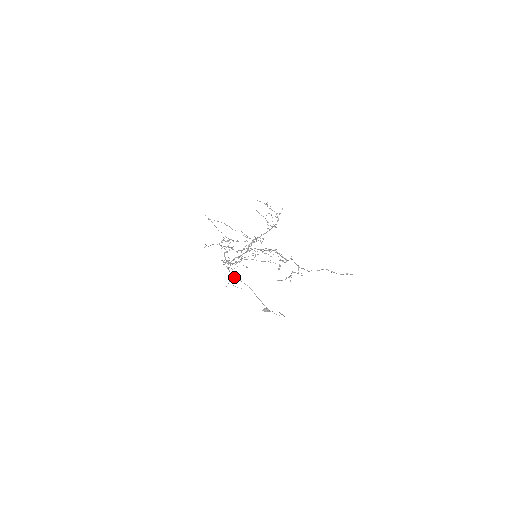
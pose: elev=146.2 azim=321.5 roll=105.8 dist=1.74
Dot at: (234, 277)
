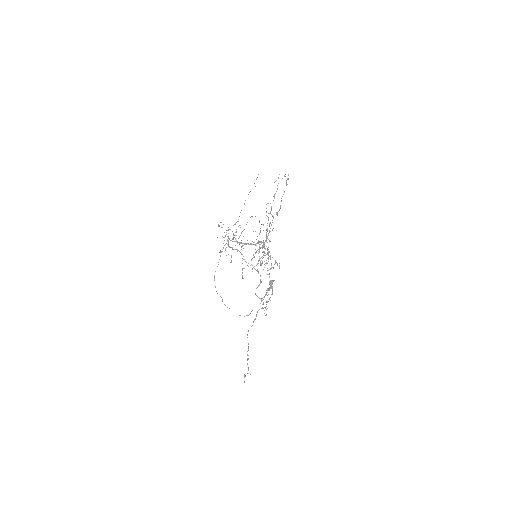
Dot at: occluded
